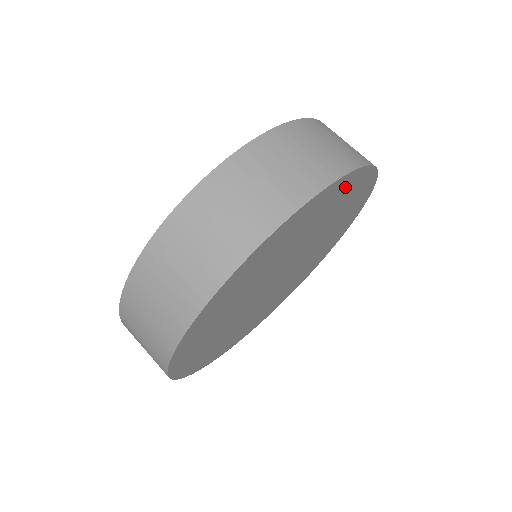
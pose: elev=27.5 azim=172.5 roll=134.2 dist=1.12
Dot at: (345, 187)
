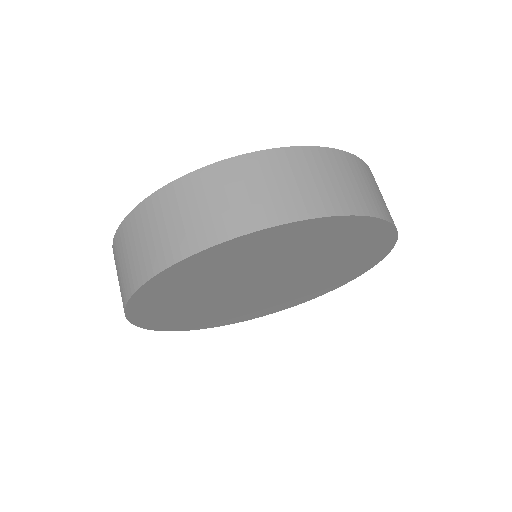
Dot at: (377, 242)
